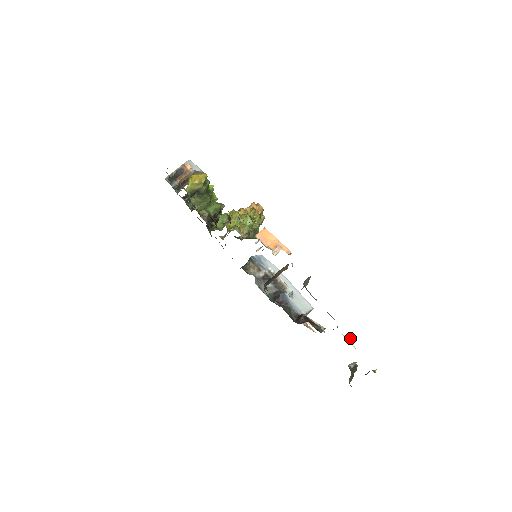
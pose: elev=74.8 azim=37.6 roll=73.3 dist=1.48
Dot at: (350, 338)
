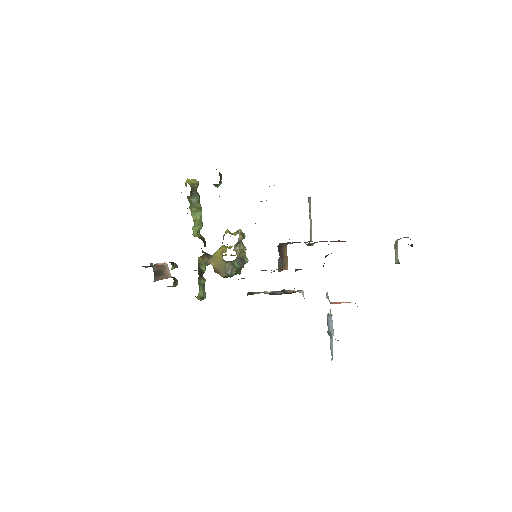
Dot at: occluded
